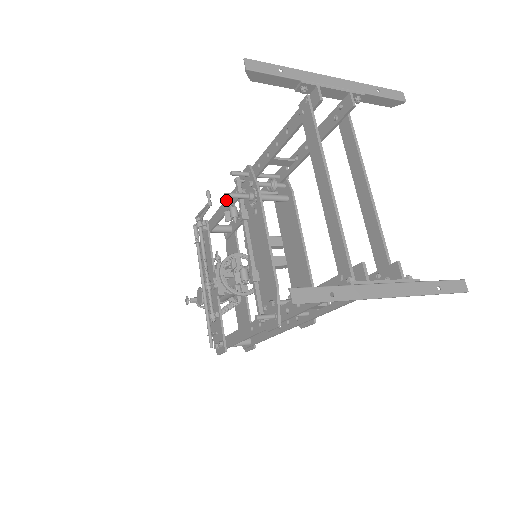
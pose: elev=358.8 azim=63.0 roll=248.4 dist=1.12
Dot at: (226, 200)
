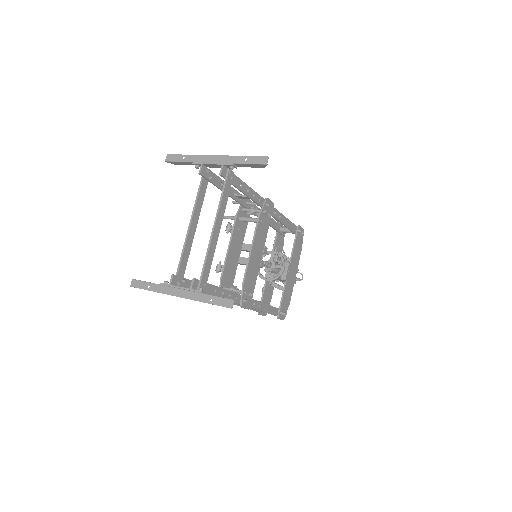
Dot at: occluded
